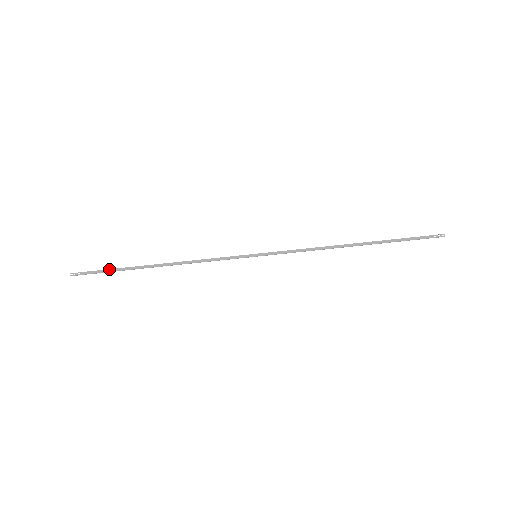
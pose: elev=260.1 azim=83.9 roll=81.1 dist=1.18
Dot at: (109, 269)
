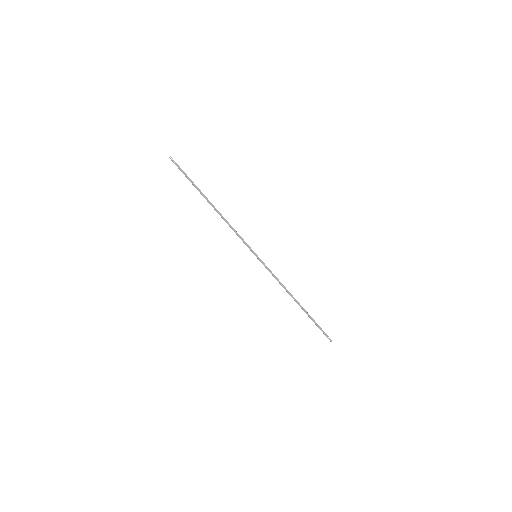
Dot at: occluded
